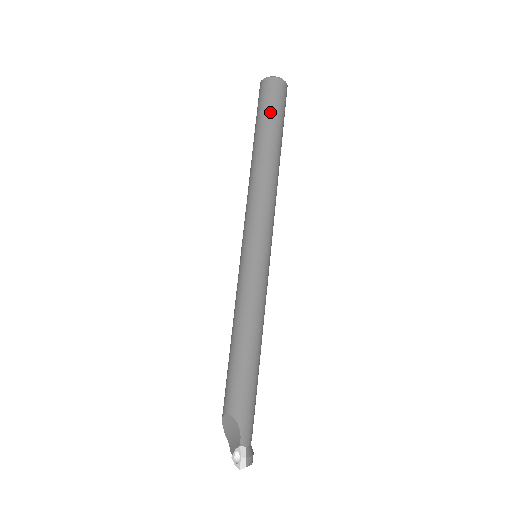
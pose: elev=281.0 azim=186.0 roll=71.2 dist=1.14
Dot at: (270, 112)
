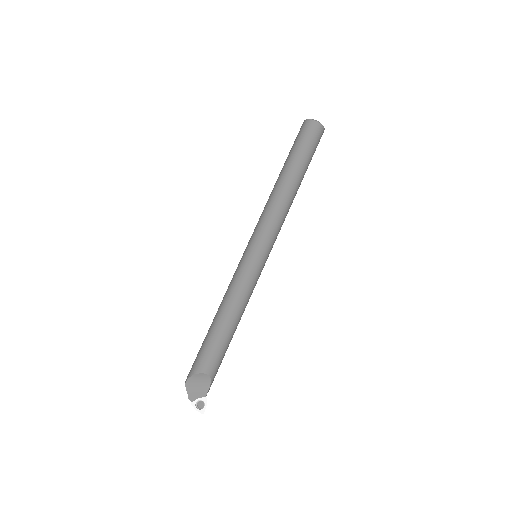
Dot at: (312, 153)
